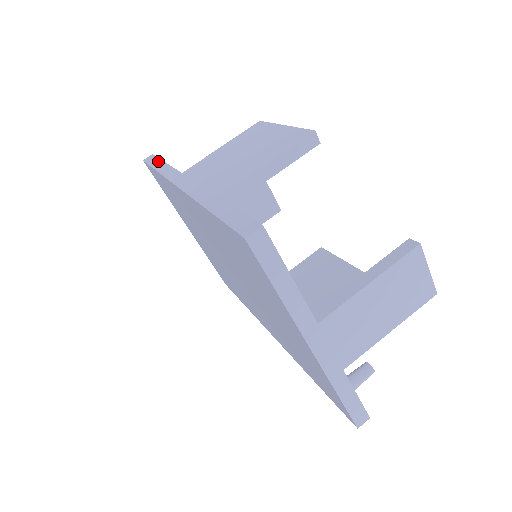
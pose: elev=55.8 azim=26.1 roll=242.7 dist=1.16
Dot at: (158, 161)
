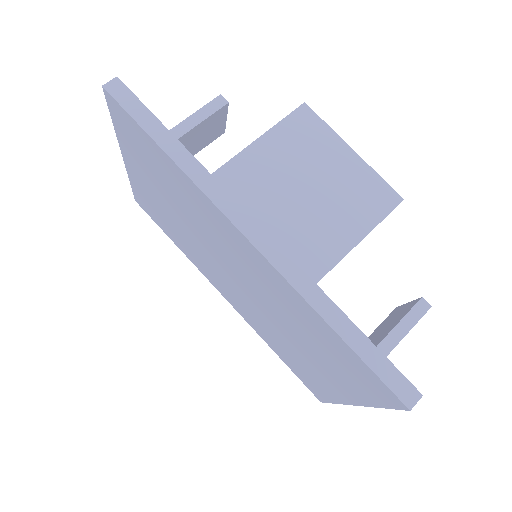
Dot at: (153, 121)
